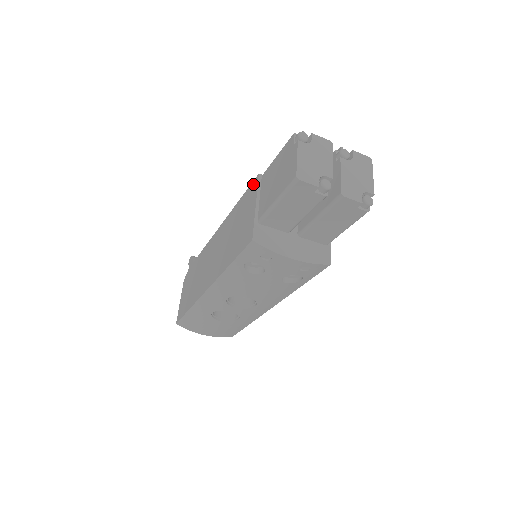
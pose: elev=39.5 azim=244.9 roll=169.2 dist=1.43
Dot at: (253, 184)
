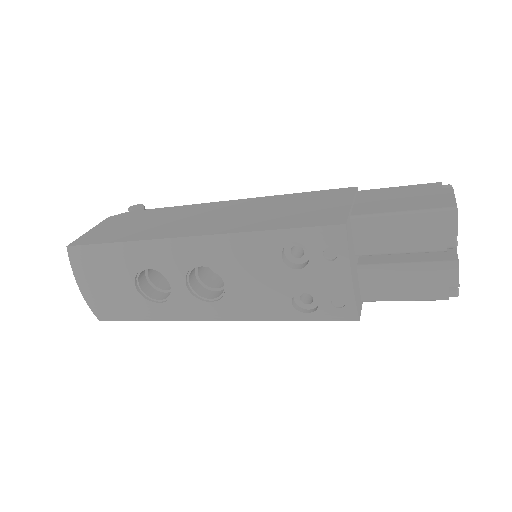
Dot at: (343, 189)
